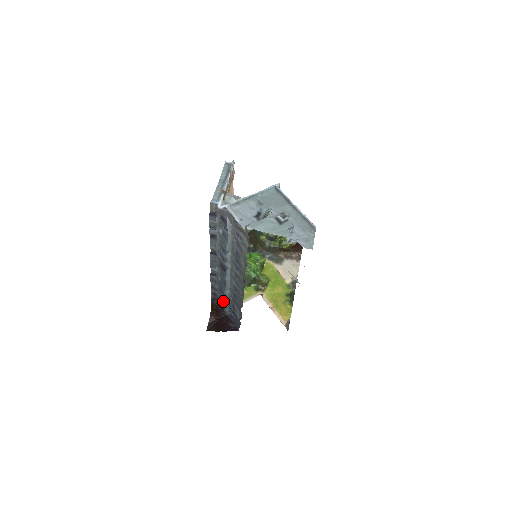
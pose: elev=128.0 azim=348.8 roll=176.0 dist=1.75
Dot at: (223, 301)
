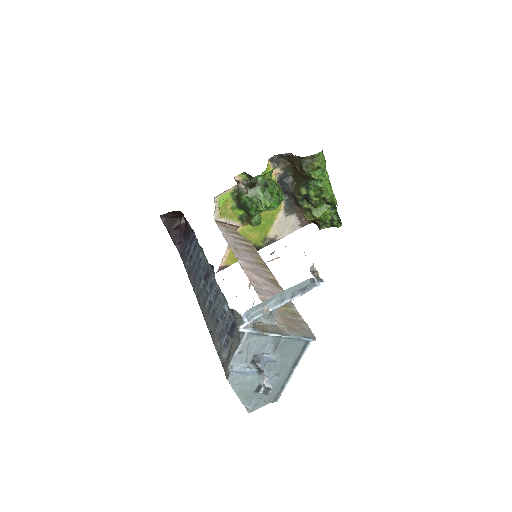
Dot at: (190, 245)
